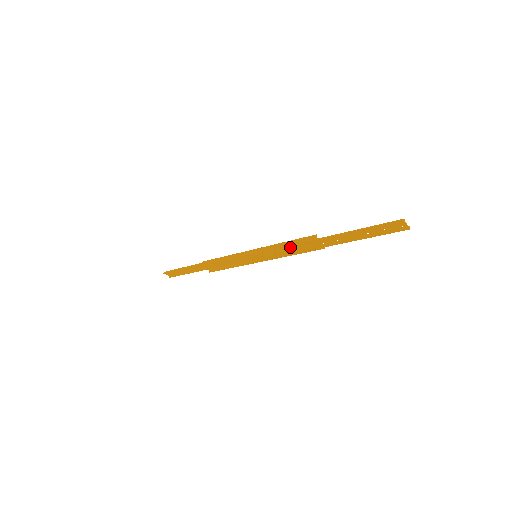
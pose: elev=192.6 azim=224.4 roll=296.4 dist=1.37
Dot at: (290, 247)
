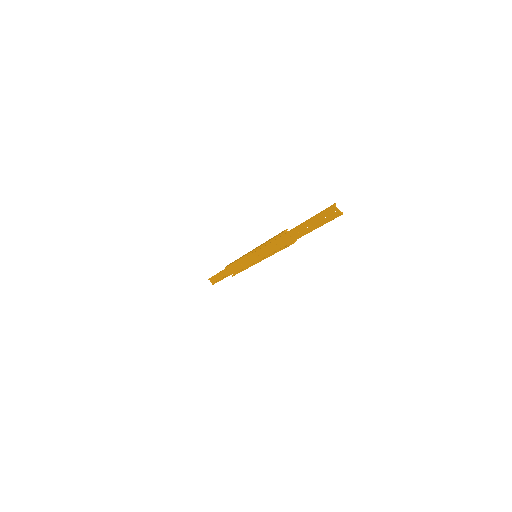
Dot at: (272, 243)
